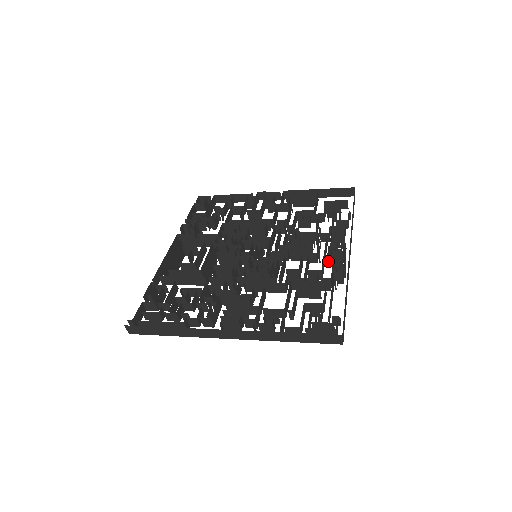
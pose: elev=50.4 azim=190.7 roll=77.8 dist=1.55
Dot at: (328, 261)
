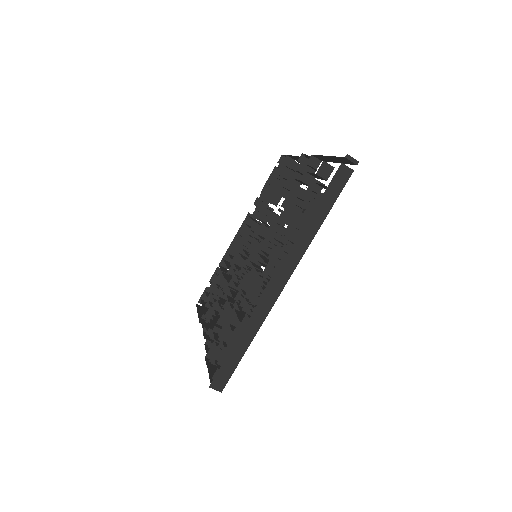
Dot at: occluded
